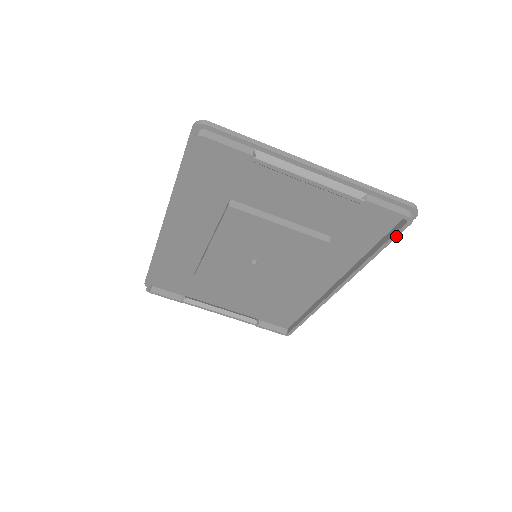
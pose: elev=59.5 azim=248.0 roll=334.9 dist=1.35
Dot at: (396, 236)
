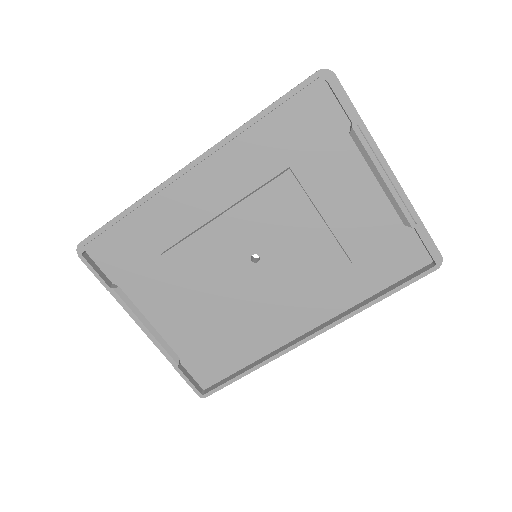
Dot at: (415, 280)
